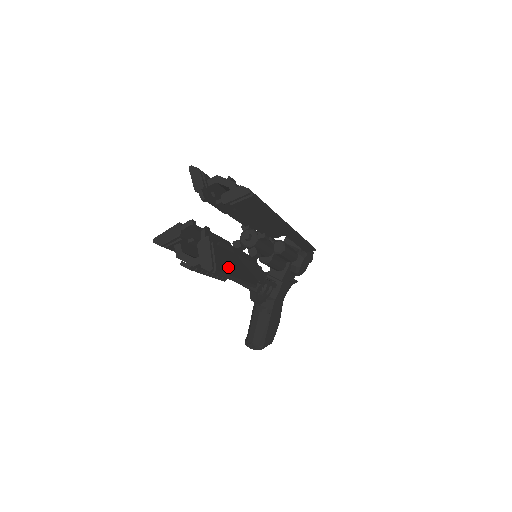
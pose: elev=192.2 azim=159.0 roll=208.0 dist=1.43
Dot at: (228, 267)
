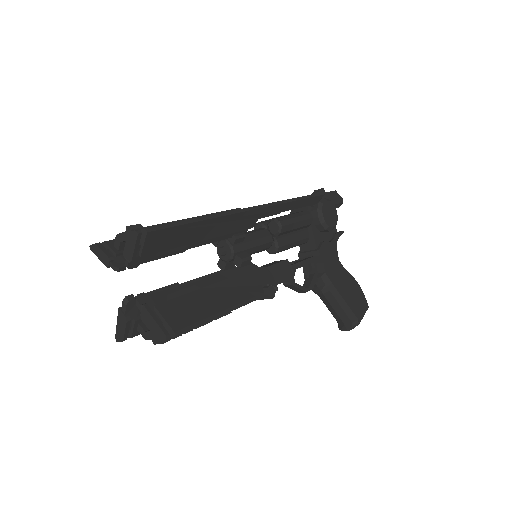
Dot at: (196, 312)
